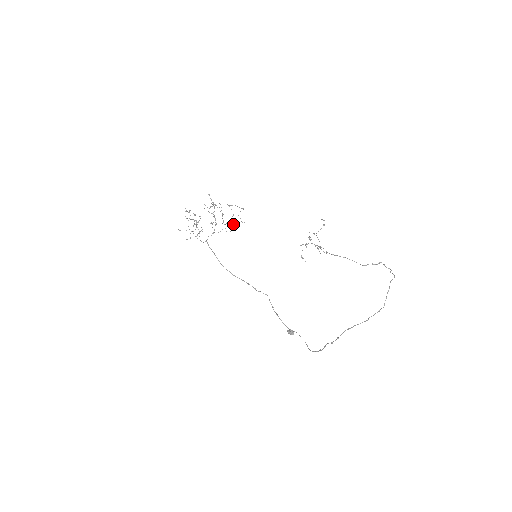
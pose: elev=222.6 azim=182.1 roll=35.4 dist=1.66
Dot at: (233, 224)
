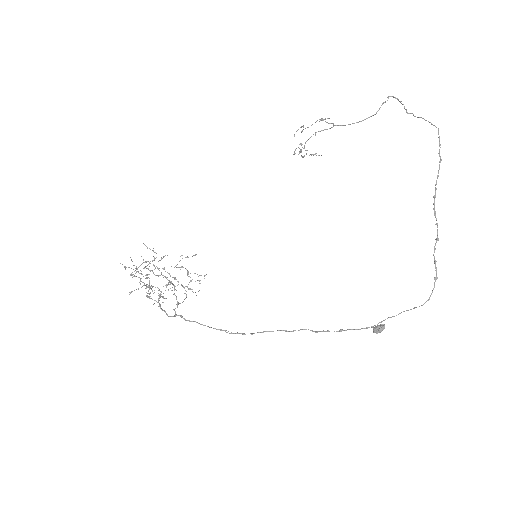
Dot at: occluded
